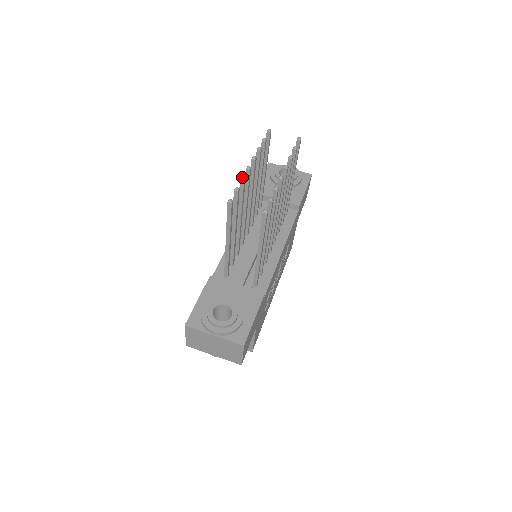
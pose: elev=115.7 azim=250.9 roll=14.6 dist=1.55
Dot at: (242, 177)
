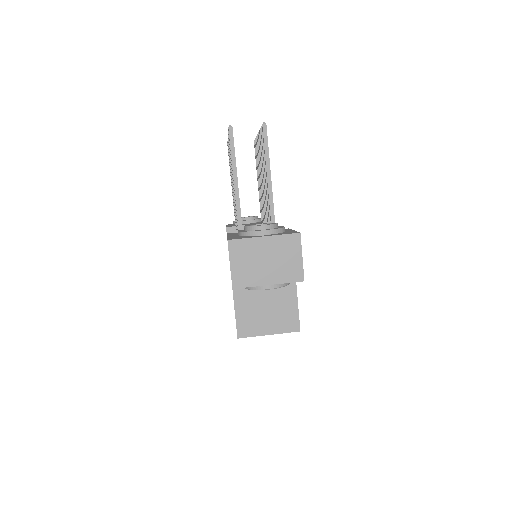
Dot at: occluded
